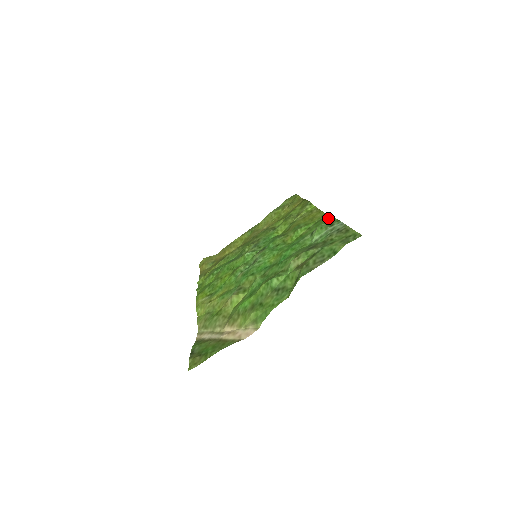
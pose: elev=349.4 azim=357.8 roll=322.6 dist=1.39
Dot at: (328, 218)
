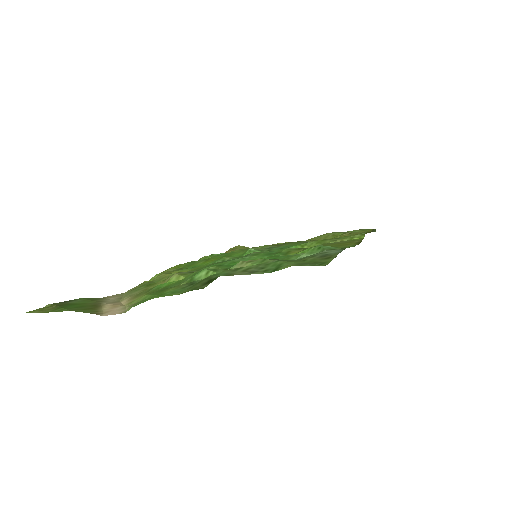
Dot at: occluded
